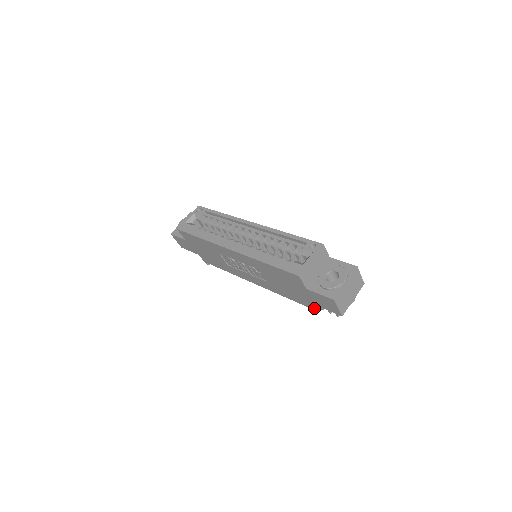
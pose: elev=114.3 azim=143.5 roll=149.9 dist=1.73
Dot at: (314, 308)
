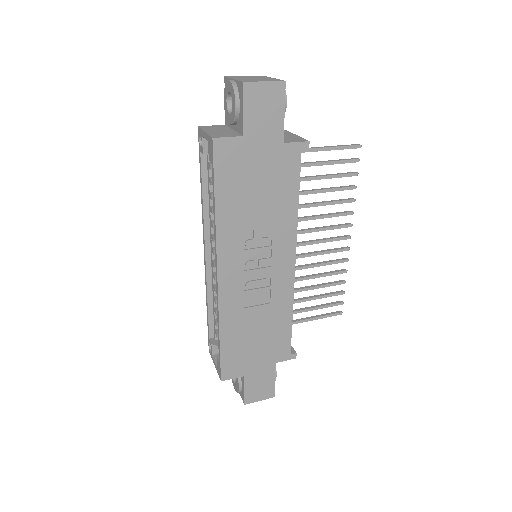
Dot at: (297, 143)
